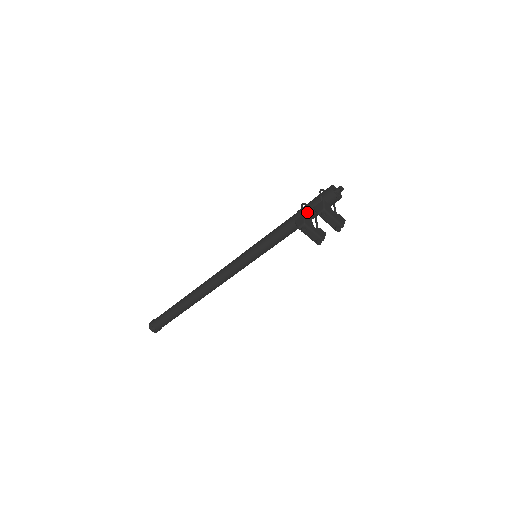
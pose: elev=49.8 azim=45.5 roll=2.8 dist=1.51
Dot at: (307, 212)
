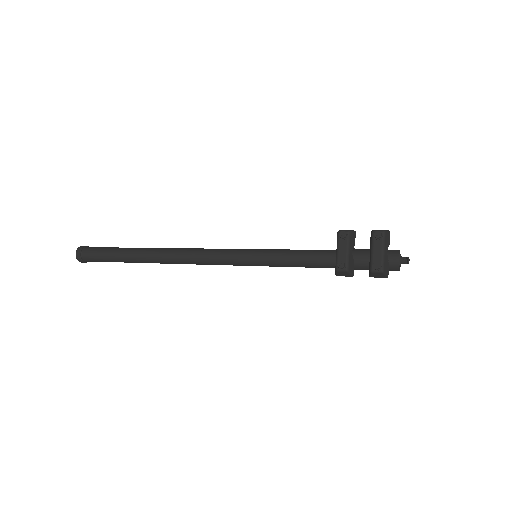
Dot at: (352, 251)
